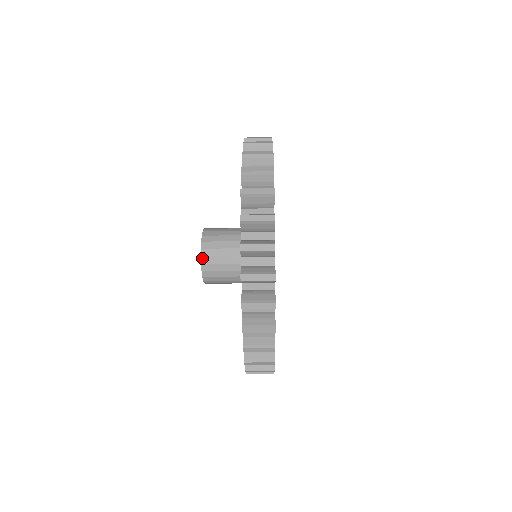
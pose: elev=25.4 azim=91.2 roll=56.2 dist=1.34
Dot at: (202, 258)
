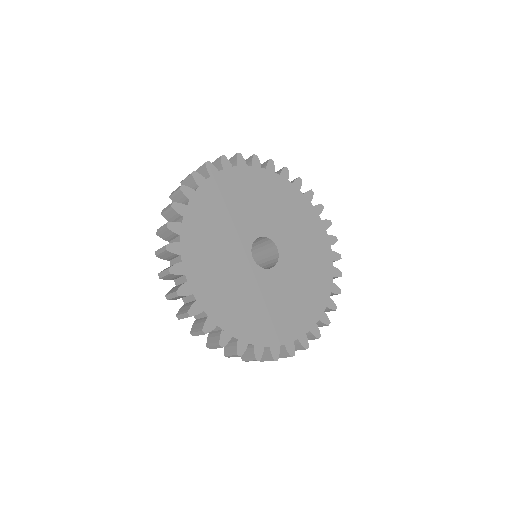
Dot at: occluded
